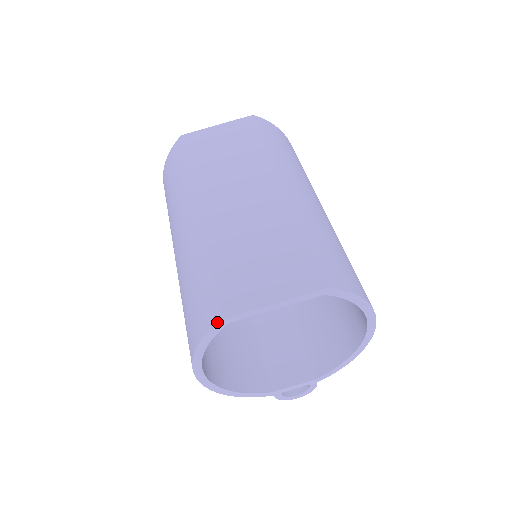
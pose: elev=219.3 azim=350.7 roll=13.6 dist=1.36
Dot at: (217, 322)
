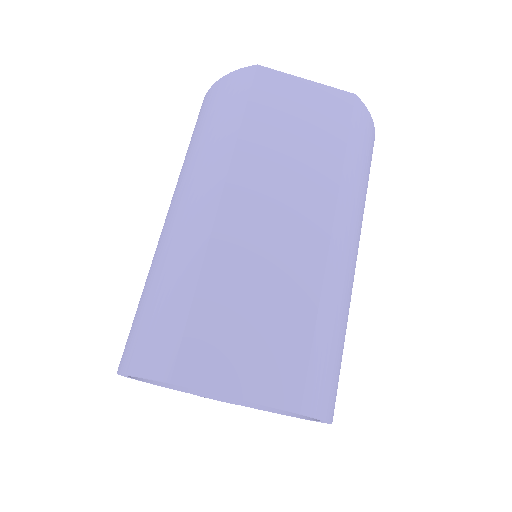
Dot at: (162, 380)
